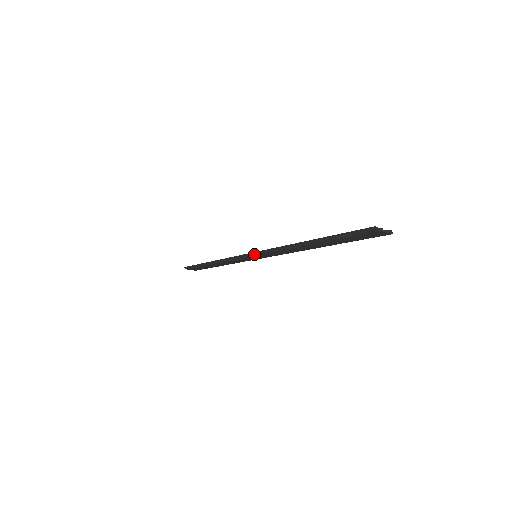
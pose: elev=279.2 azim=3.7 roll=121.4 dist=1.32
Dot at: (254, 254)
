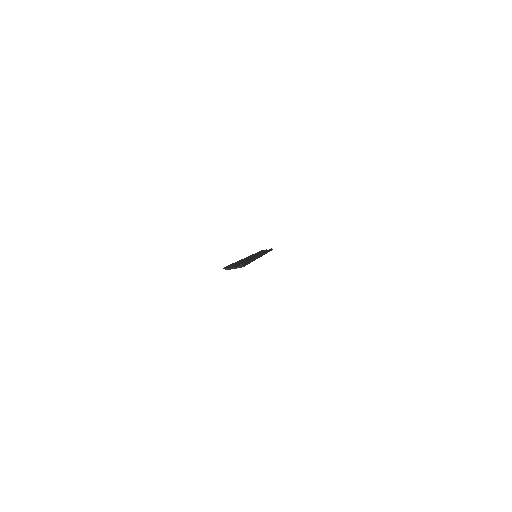
Dot at: occluded
